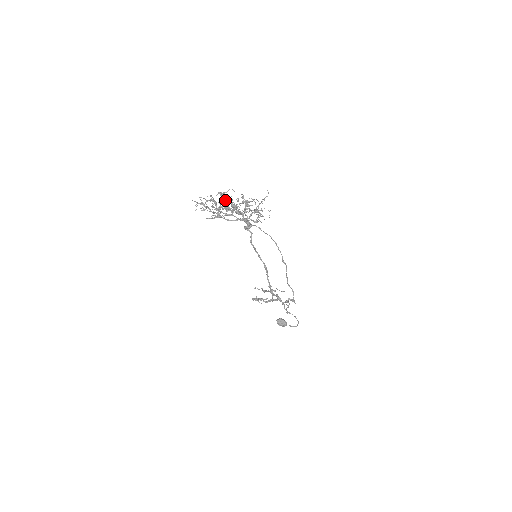
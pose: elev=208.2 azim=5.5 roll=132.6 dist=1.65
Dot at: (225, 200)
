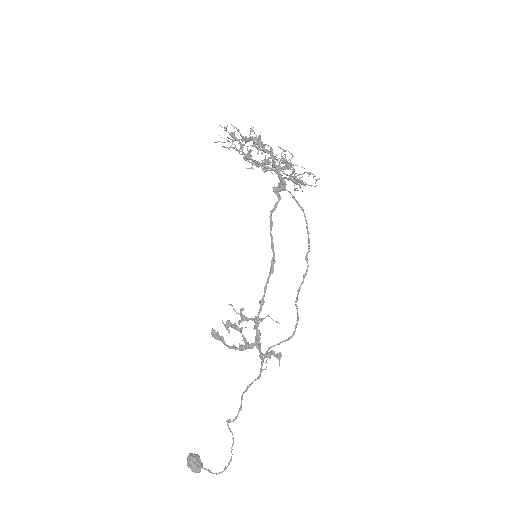
Dot at: (264, 144)
